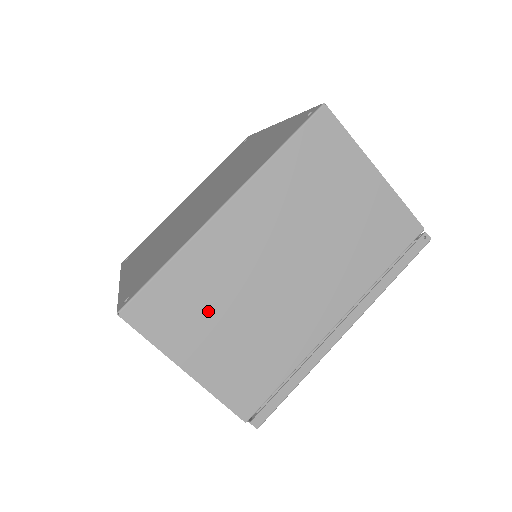
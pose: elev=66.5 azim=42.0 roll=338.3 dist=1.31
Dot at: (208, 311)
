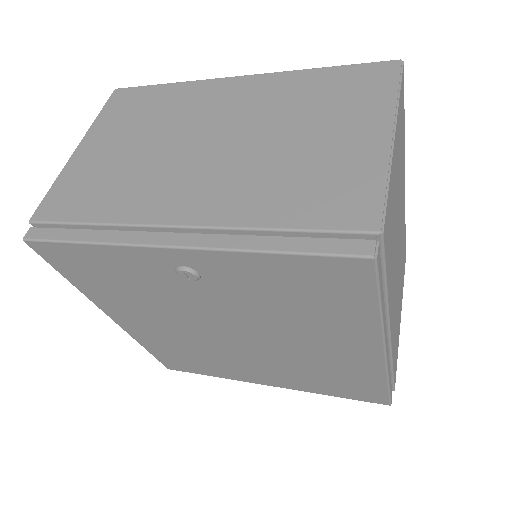
Dot at: (399, 167)
